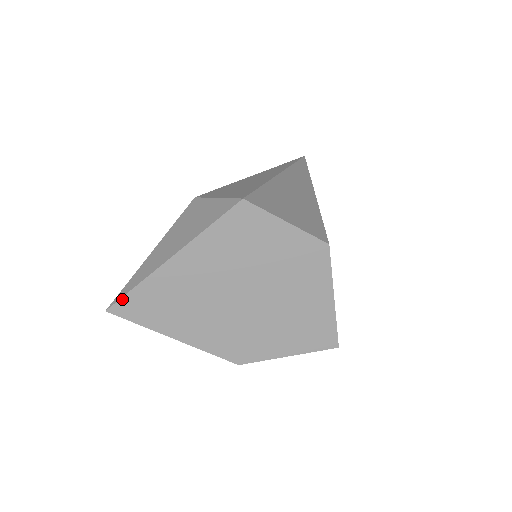
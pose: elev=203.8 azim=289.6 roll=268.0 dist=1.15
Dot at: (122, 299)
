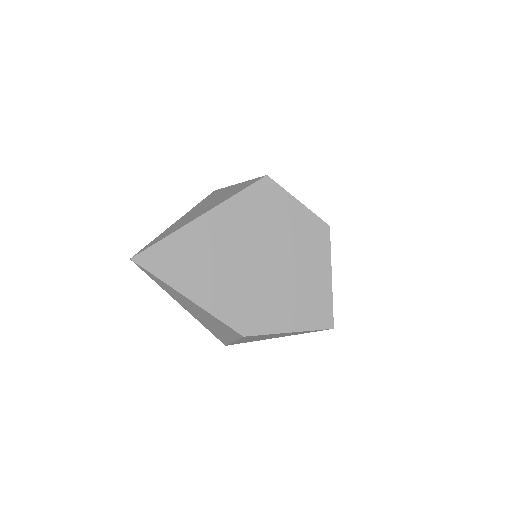
Dot at: (149, 249)
